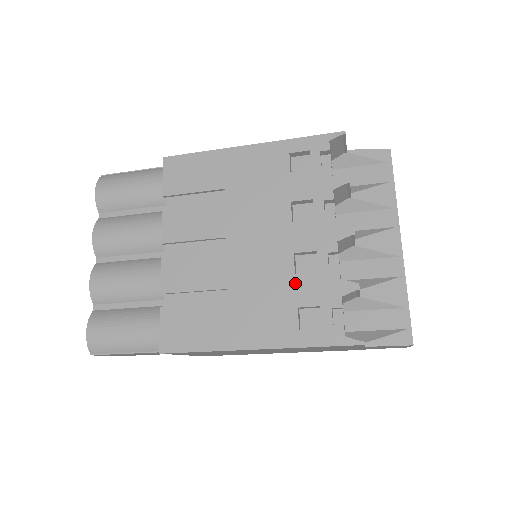
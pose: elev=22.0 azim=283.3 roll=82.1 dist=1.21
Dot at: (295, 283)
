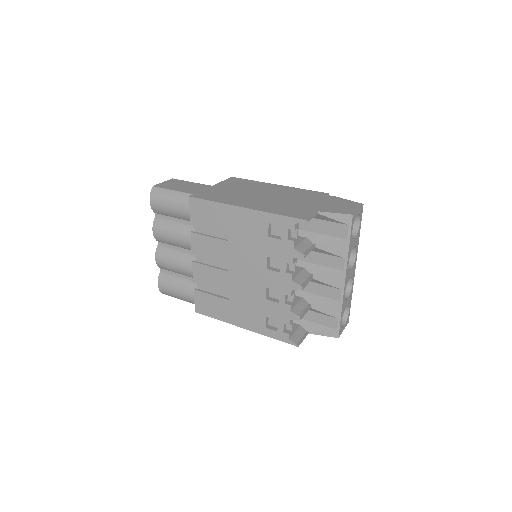
Dot at: (265, 304)
